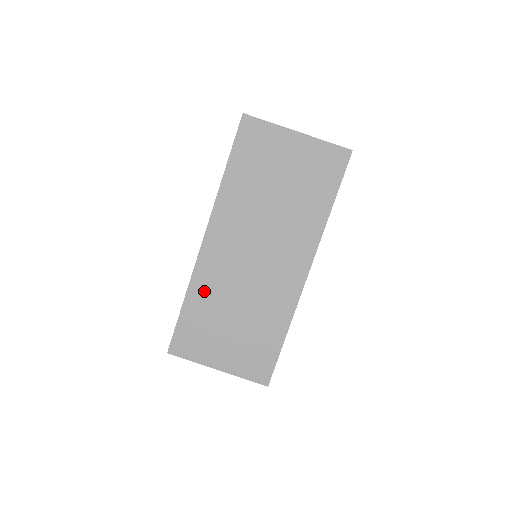
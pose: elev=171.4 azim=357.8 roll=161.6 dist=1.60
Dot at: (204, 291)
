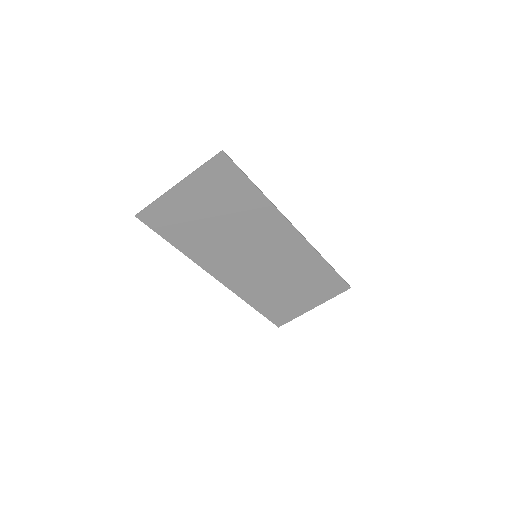
Dot at: (255, 294)
